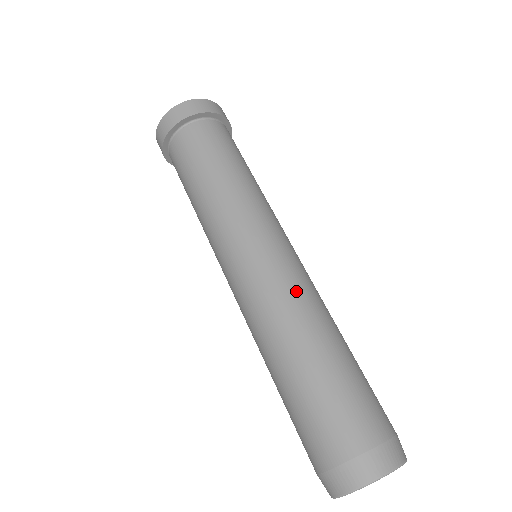
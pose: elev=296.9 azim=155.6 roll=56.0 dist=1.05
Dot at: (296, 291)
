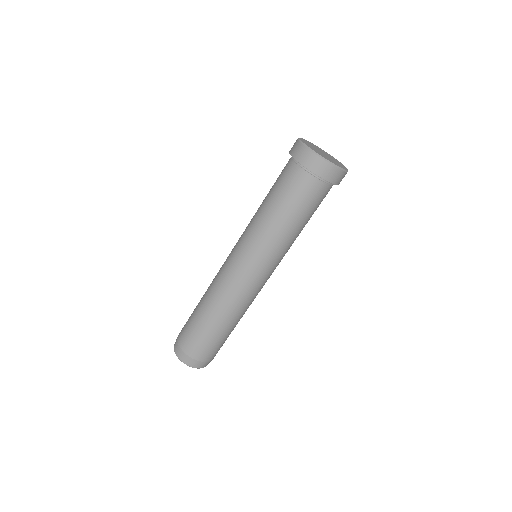
Dot at: (232, 295)
